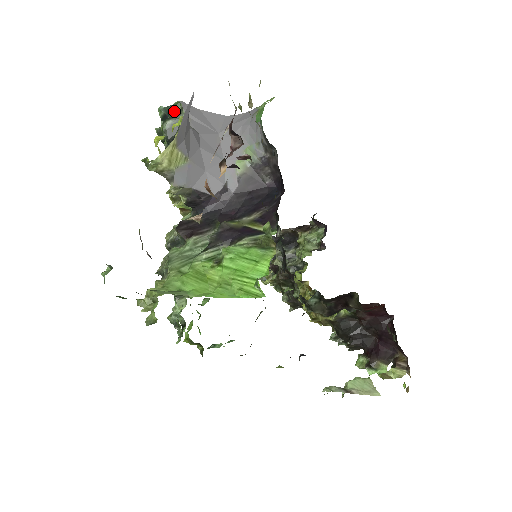
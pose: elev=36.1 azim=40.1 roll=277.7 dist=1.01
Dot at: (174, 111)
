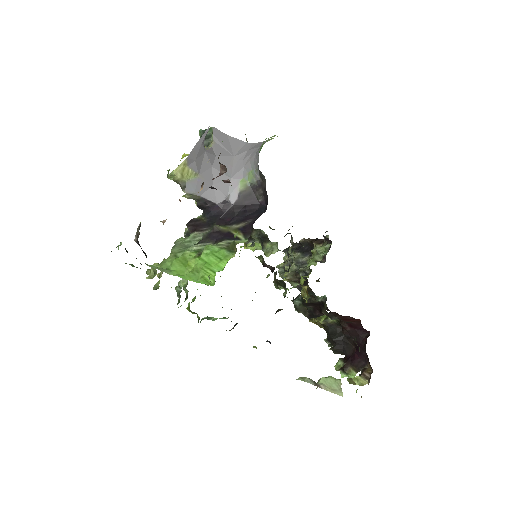
Dot at: (207, 134)
